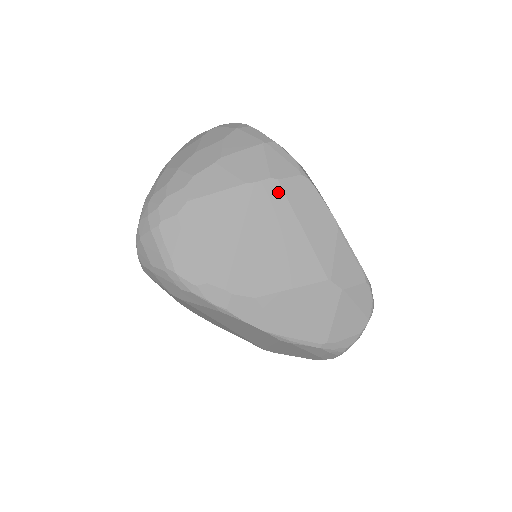
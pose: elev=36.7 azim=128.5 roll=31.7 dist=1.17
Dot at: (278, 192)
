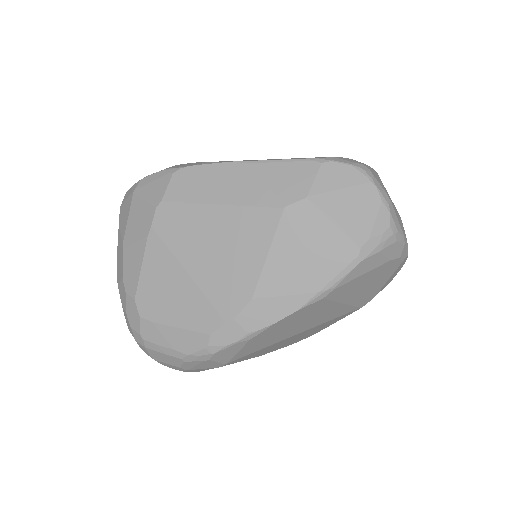
Dot at: (172, 208)
